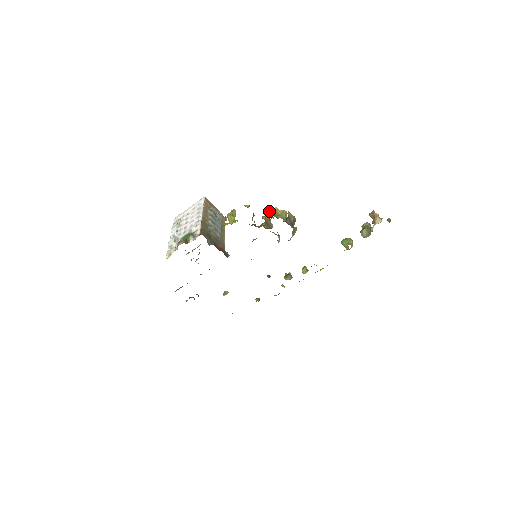
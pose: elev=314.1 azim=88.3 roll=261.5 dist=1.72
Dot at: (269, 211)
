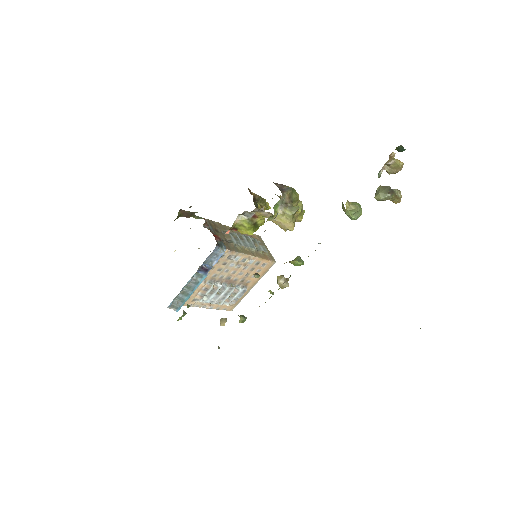
Dot at: occluded
